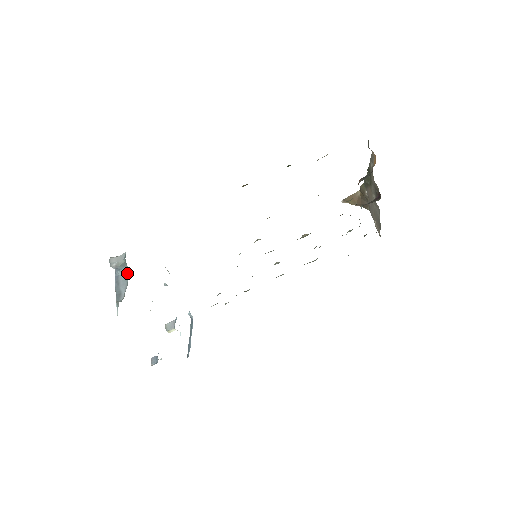
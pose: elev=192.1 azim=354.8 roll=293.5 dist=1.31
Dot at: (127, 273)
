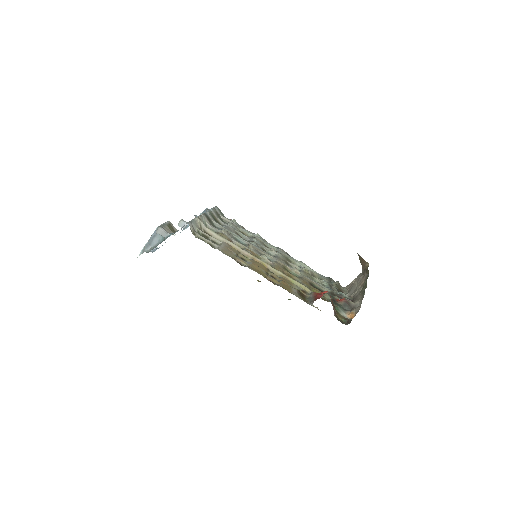
Dot at: (163, 237)
